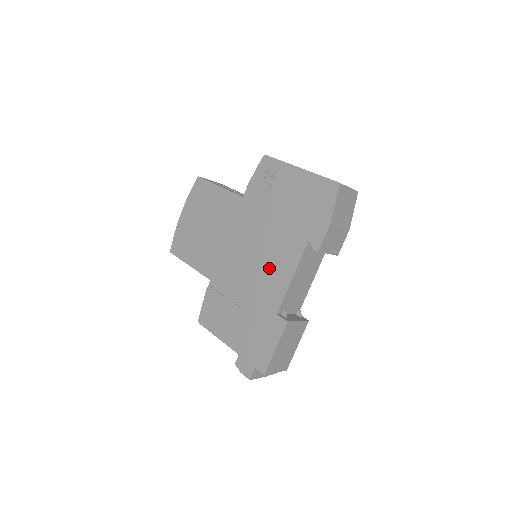
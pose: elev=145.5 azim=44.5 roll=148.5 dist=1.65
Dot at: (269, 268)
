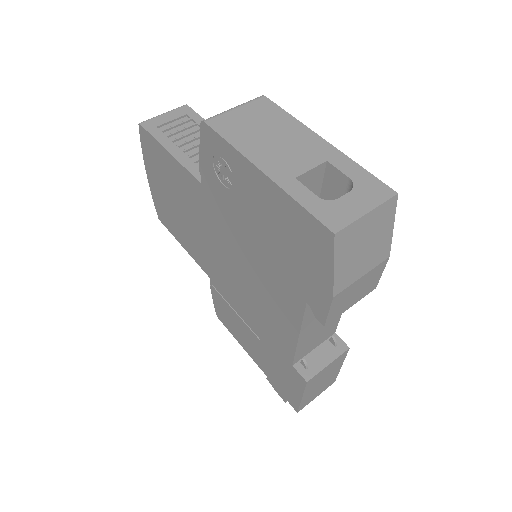
Dot at: (266, 307)
